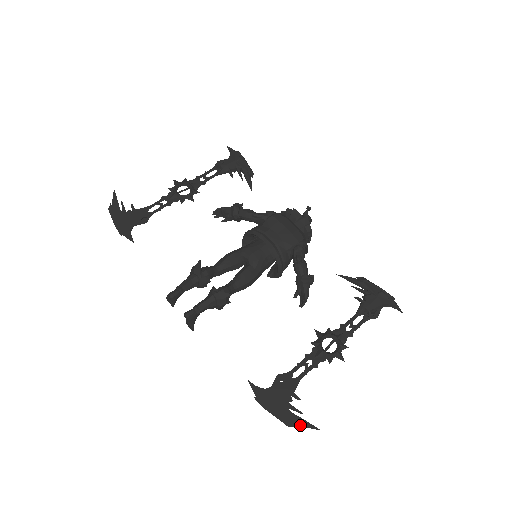
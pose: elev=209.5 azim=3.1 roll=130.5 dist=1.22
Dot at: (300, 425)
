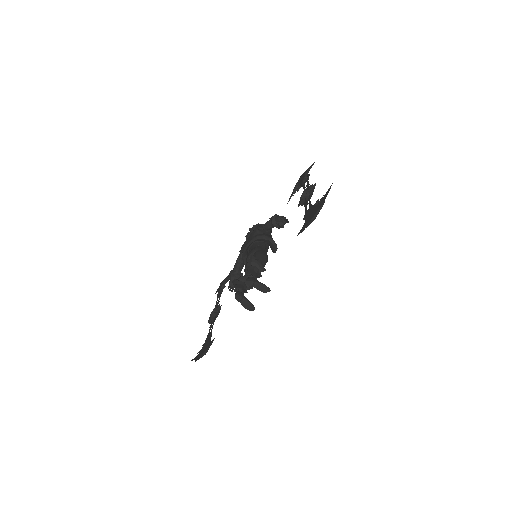
Dot at: (327, 194)
